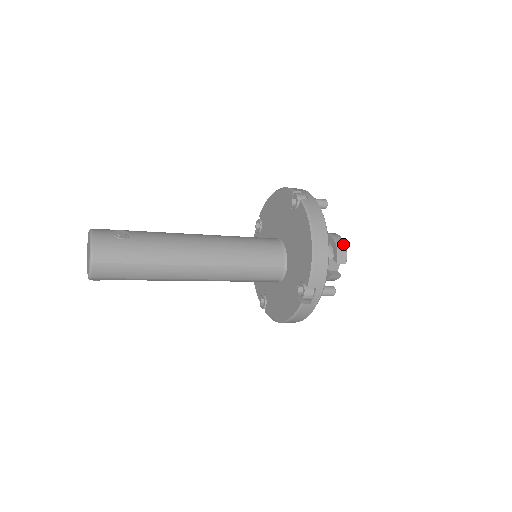
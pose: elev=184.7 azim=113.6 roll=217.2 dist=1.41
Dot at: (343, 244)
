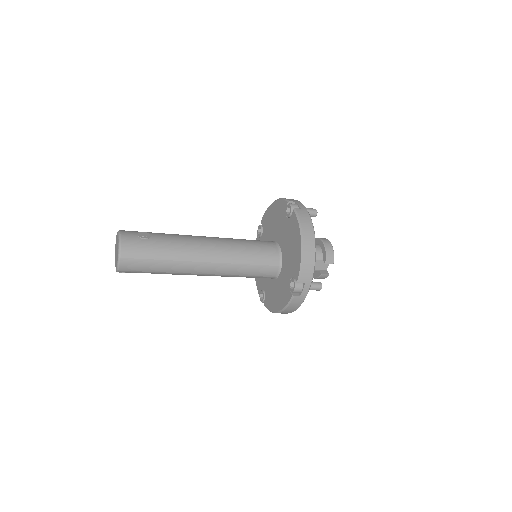
Dot at: (331, 247)
